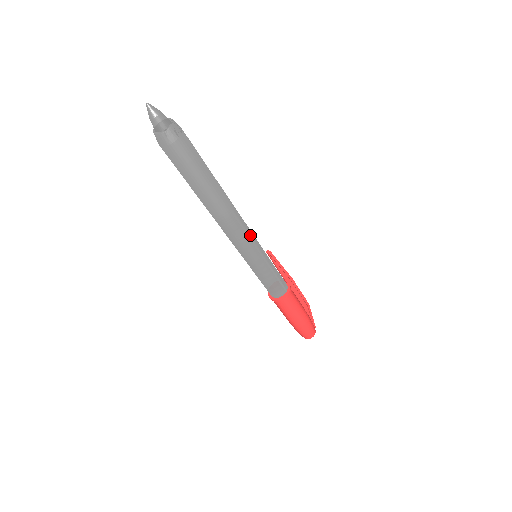
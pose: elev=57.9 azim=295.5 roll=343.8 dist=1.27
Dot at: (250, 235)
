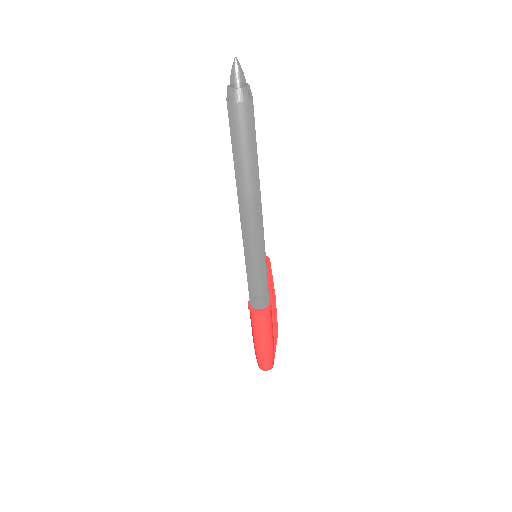
Dot at: (262, 229)
